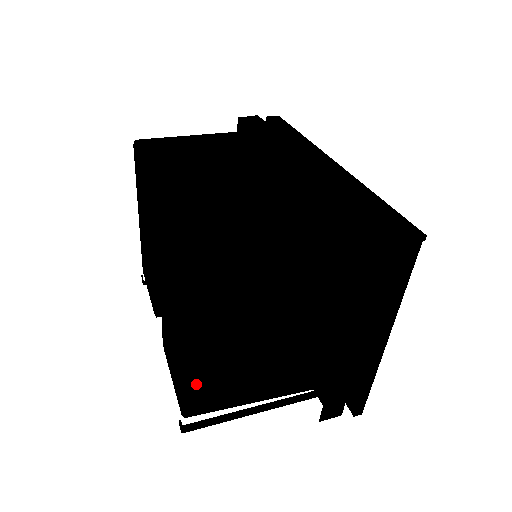
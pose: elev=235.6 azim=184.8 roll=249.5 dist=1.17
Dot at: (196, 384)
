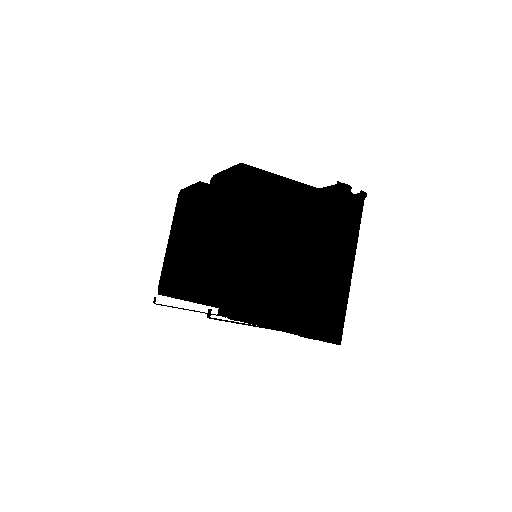
Dot at: (230, 266)
